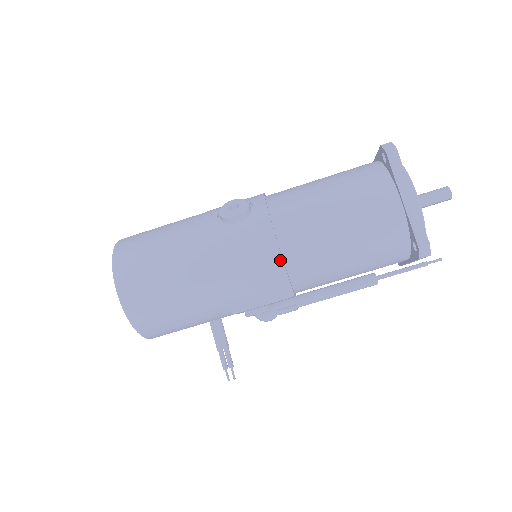
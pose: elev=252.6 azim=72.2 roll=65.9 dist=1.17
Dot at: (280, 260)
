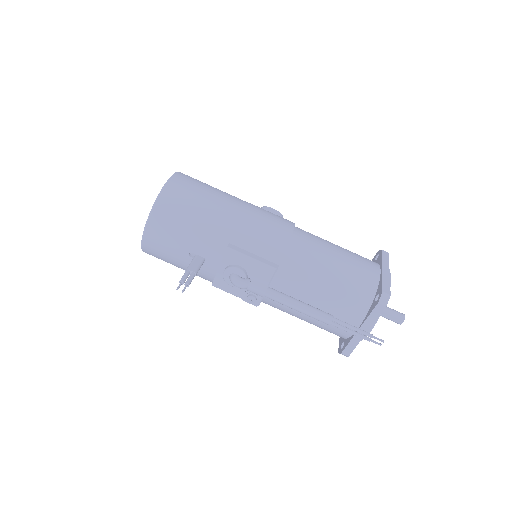
Dot at: (288, 239)
